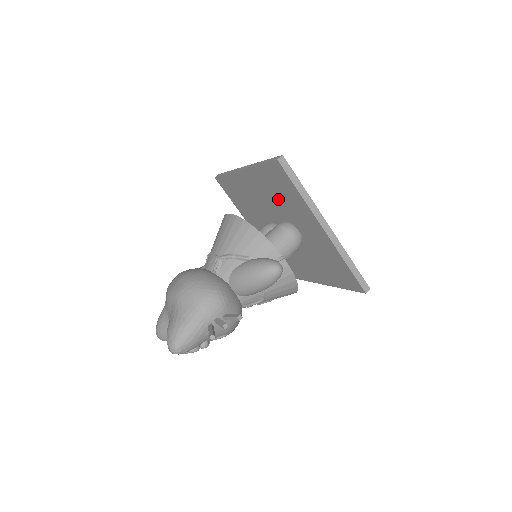
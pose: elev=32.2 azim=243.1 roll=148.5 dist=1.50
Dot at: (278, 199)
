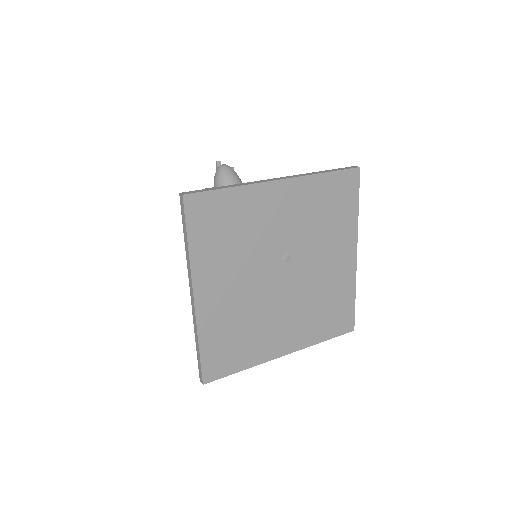
Dot at: occluded
